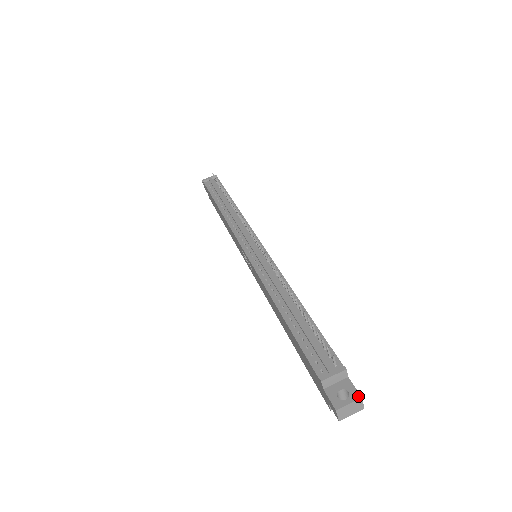
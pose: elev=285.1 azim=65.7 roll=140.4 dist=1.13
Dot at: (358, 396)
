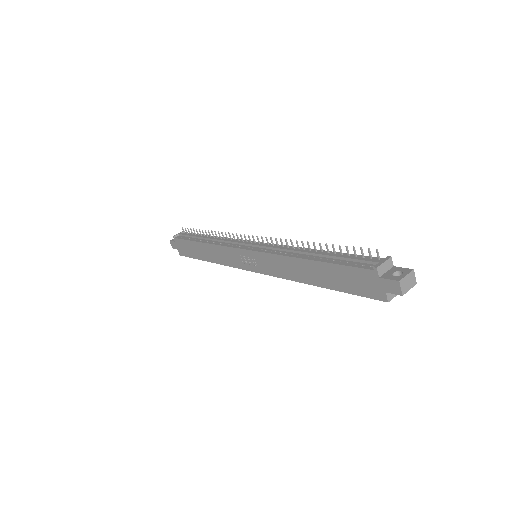
Dot at: (410, 269)
